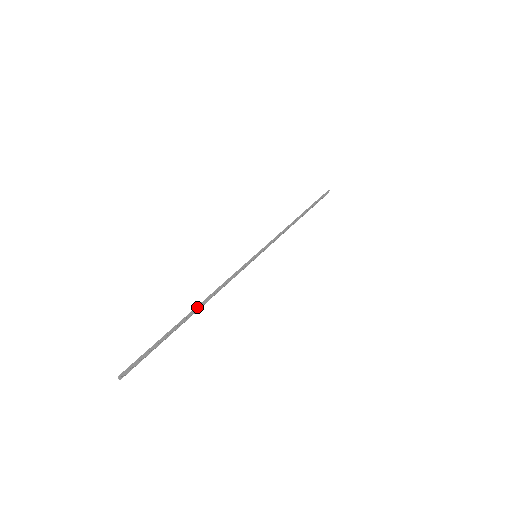
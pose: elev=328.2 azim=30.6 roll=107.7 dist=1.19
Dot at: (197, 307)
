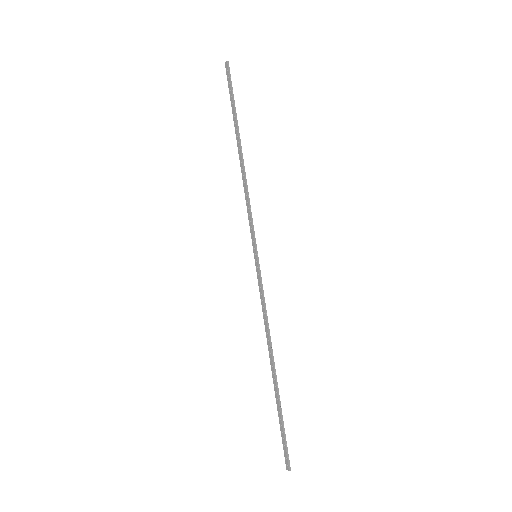
Dot at: (274, 366)
